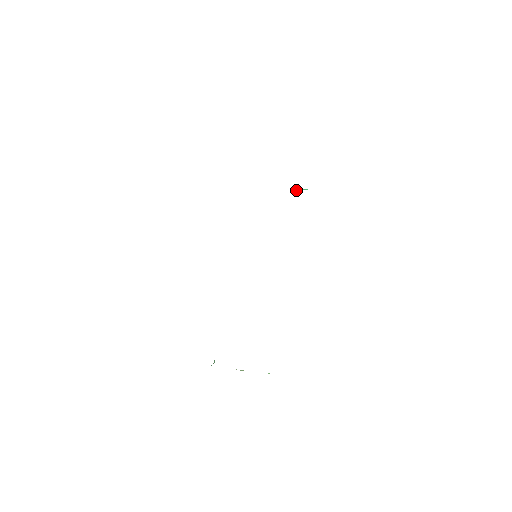
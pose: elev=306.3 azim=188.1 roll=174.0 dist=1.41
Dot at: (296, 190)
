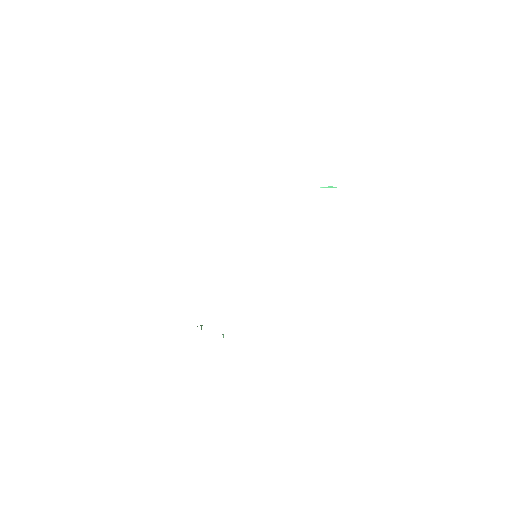
Dot at: (325, 187)
